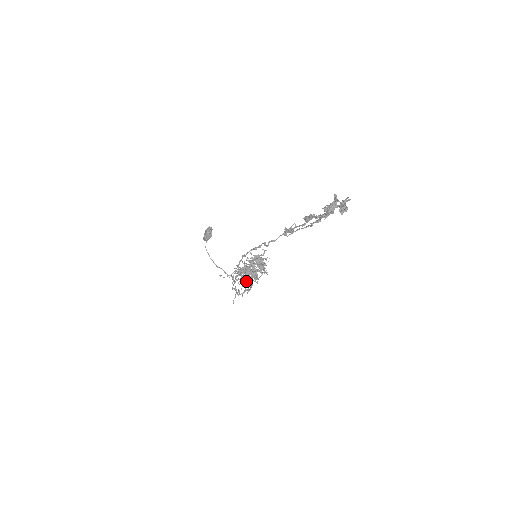
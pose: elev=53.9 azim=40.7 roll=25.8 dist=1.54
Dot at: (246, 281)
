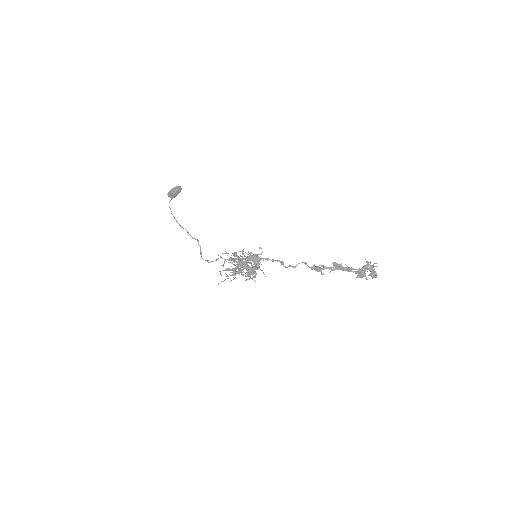
Dot at: (247, 279)
